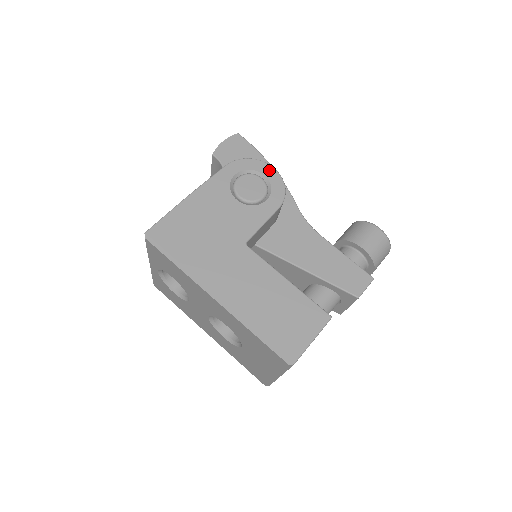
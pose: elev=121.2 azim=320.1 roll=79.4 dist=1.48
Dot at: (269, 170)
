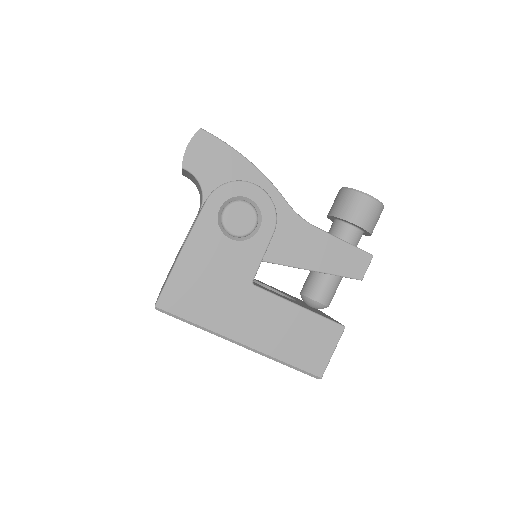
Dot at: (253, 190)
